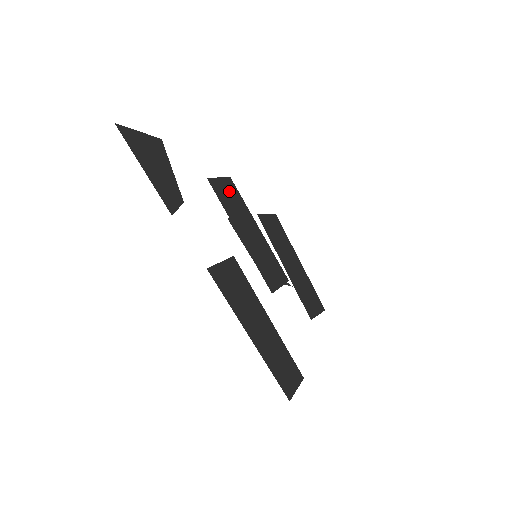
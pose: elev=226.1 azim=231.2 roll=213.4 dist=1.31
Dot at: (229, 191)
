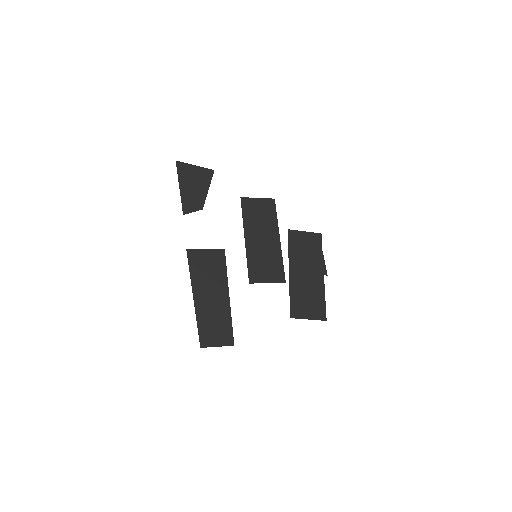
Dot at: (262, 208)
